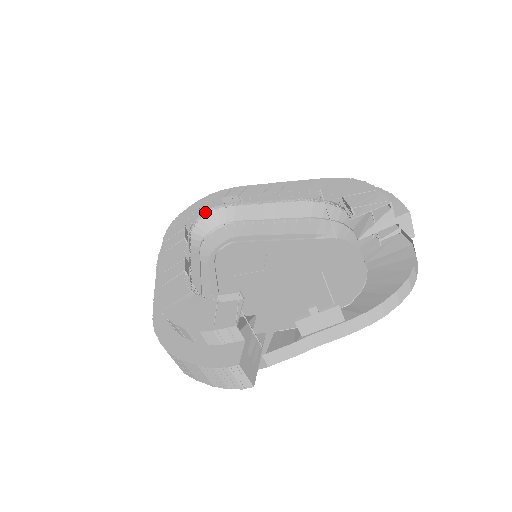
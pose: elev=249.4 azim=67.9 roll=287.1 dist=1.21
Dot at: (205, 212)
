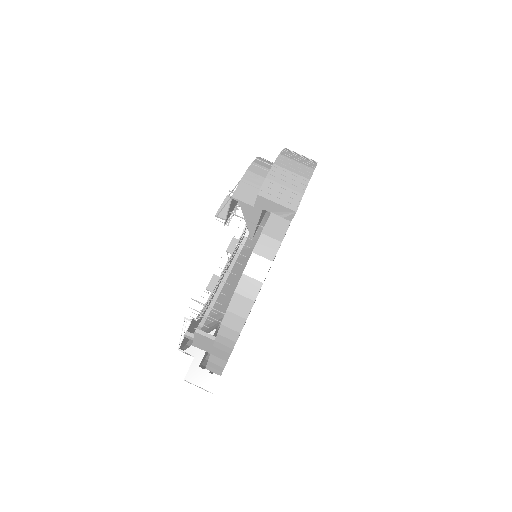
Dot at: occluded
